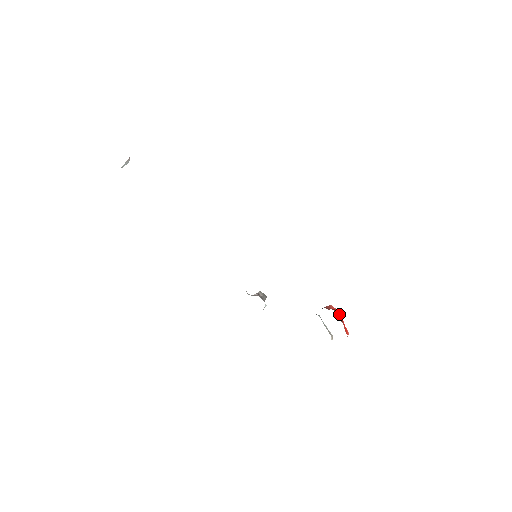
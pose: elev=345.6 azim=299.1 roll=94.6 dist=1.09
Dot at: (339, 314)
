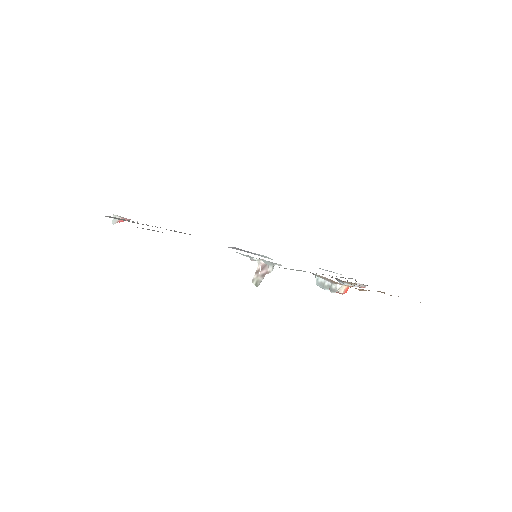
Dot at: occluded
